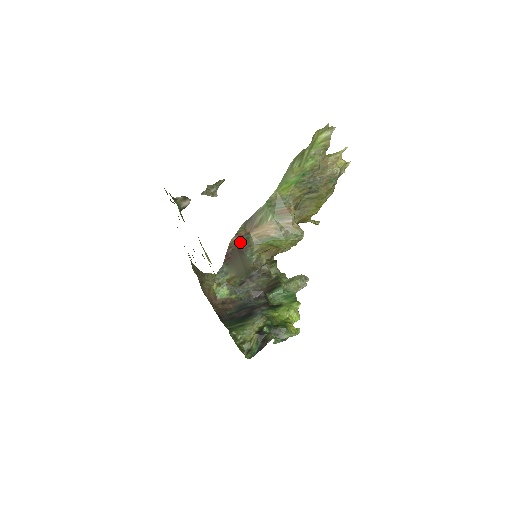
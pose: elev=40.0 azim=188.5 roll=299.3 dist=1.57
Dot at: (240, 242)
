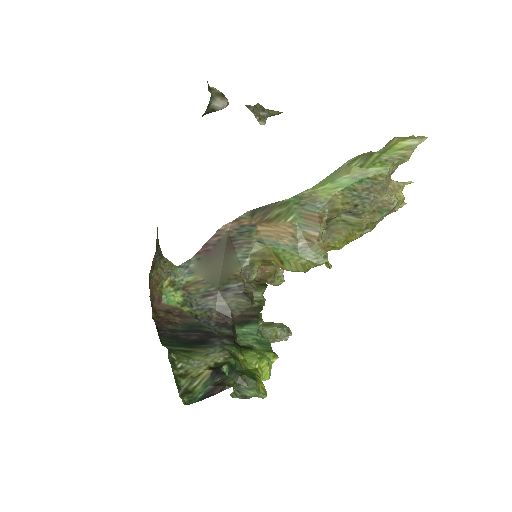
Dot at: (236, 232)
